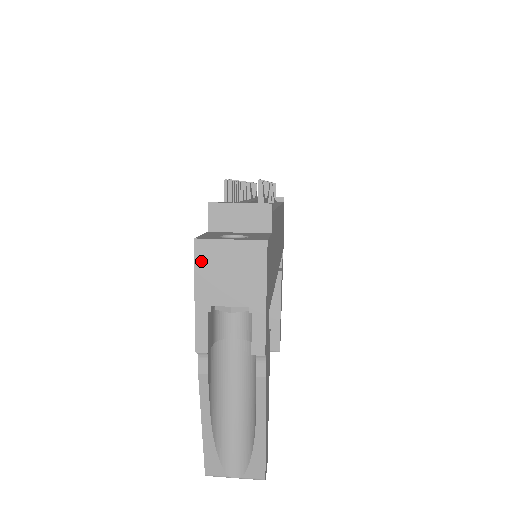
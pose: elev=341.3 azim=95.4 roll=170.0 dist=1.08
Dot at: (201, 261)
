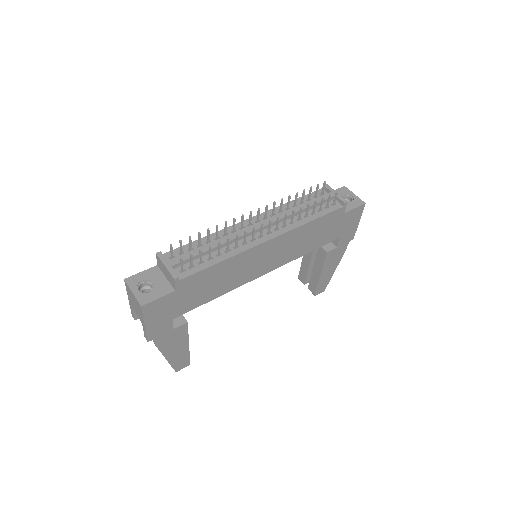
Dot at: (127, 289)
